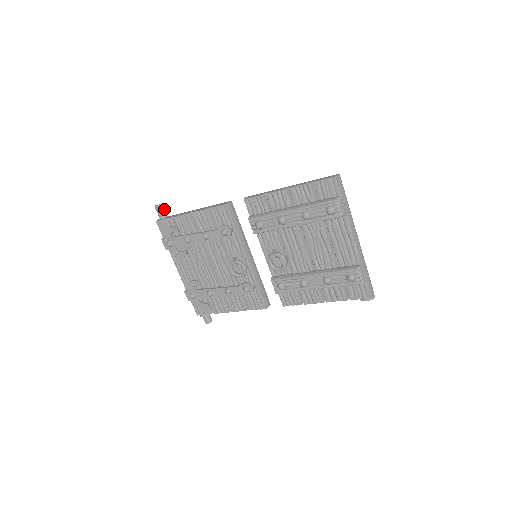
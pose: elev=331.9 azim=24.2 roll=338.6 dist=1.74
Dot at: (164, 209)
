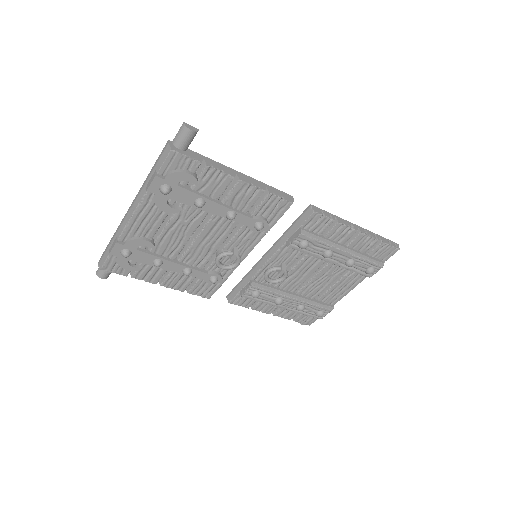
Dot at: occluded
